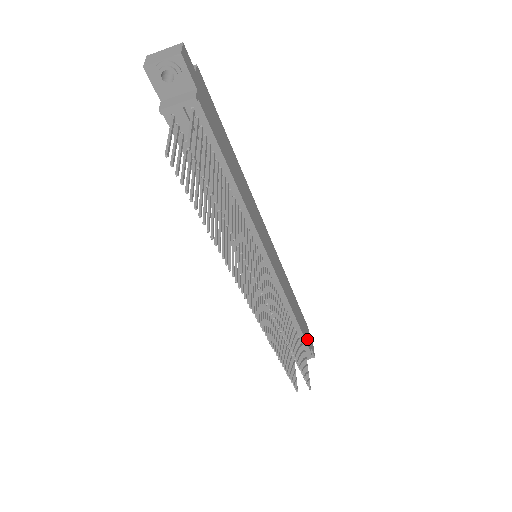
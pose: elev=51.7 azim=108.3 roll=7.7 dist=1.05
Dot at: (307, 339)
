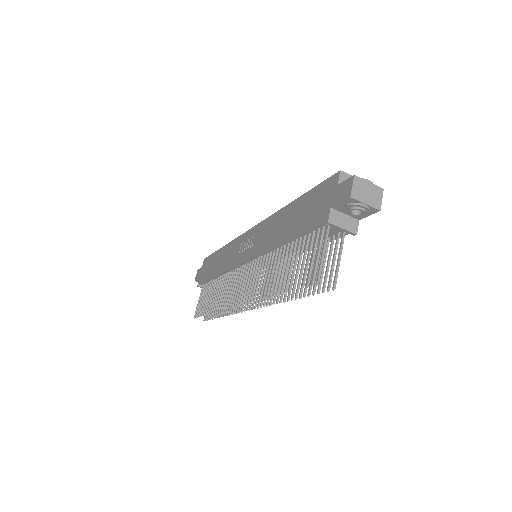
Dot at: occluded
